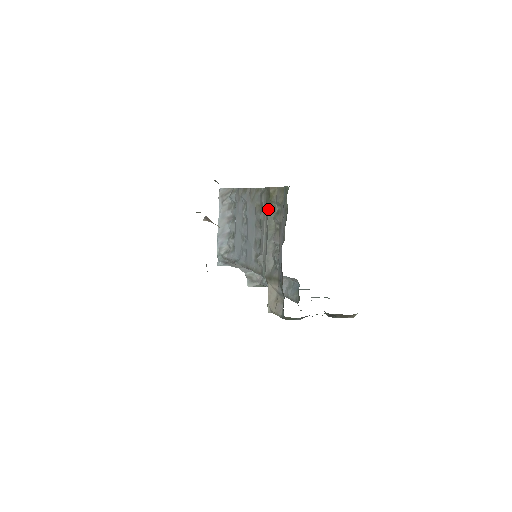
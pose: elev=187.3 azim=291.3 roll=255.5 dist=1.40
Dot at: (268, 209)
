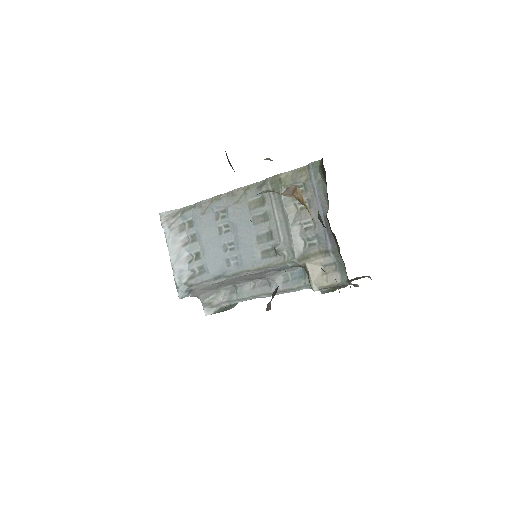
Dot at: (282, 195)
